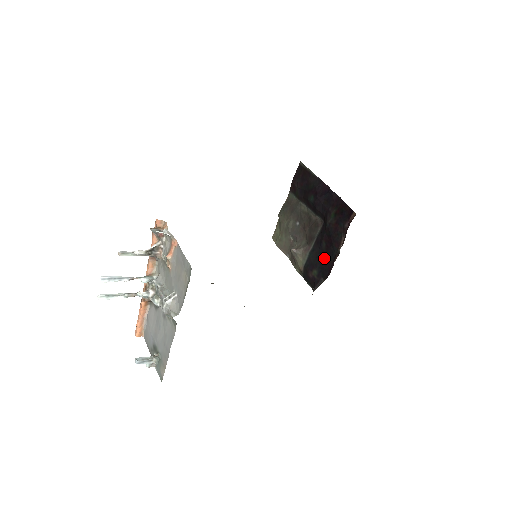
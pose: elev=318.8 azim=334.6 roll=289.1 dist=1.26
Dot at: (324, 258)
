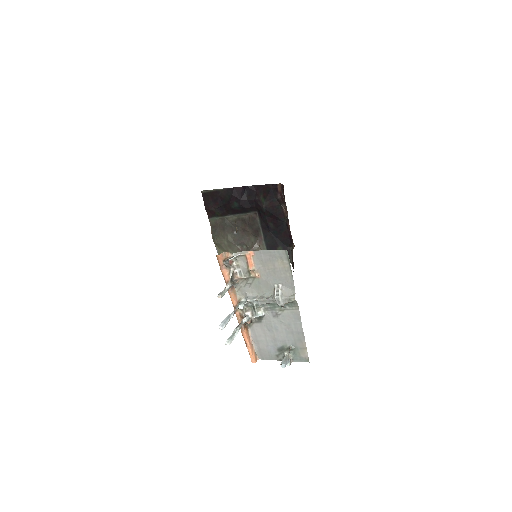
Dot at: (279, 233)
